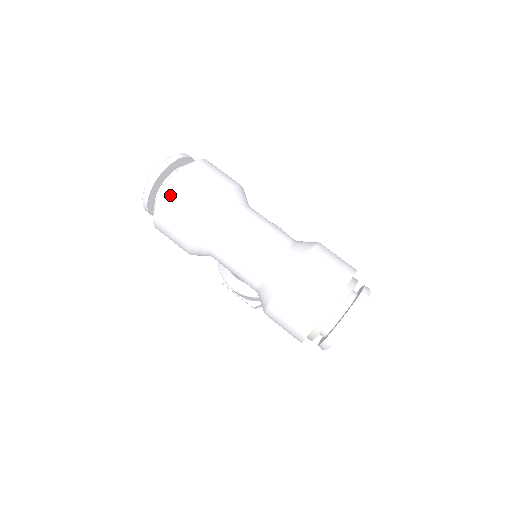
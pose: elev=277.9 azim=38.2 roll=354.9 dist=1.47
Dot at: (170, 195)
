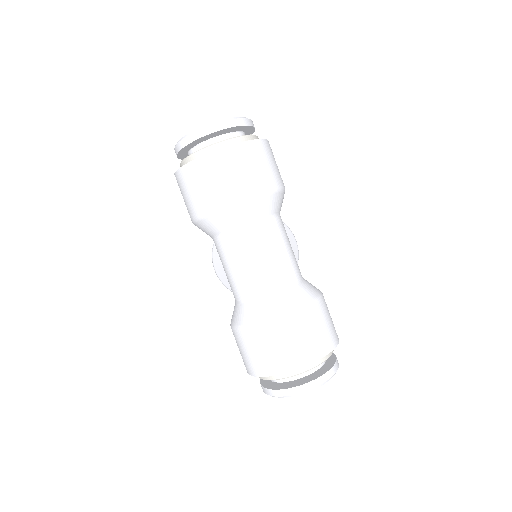
Dot at: (208, 163)
